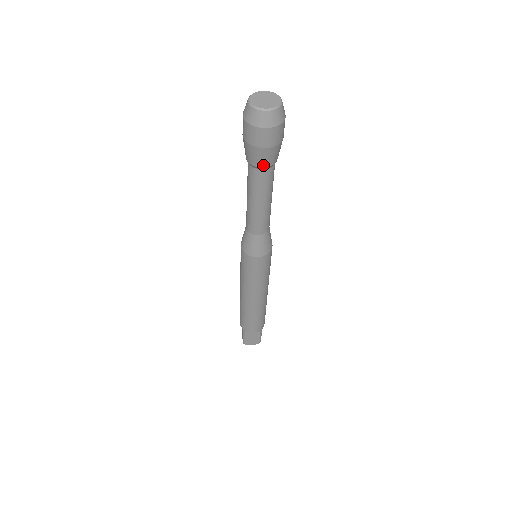
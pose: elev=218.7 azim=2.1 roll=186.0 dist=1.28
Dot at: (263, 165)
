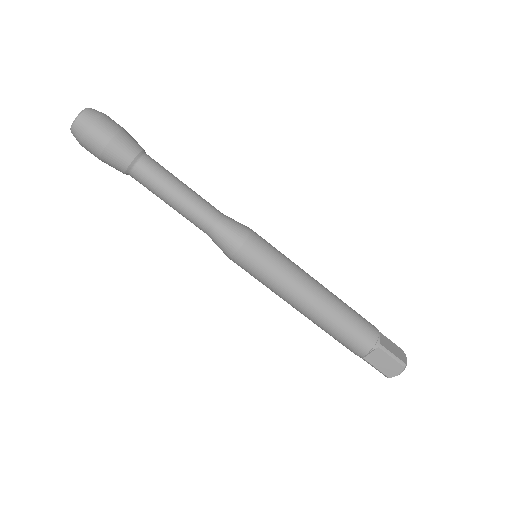
Dot at: (125, 165)
